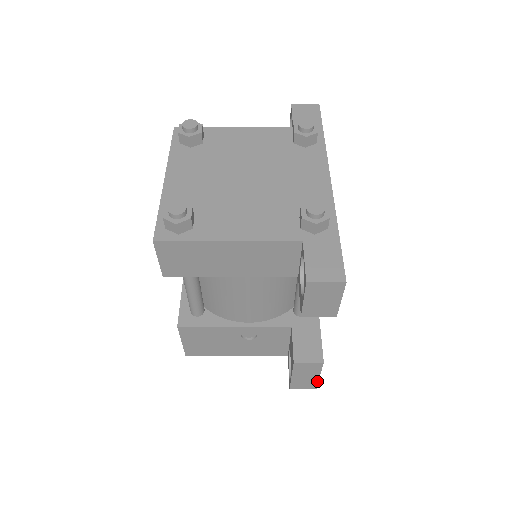
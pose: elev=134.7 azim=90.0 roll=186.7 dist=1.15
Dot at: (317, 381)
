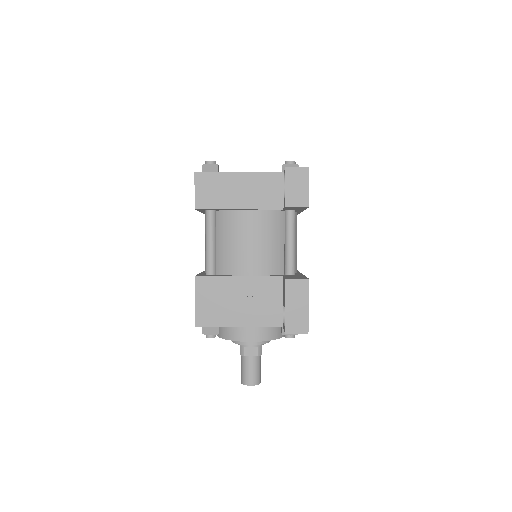
Dot at: (307, 316)
